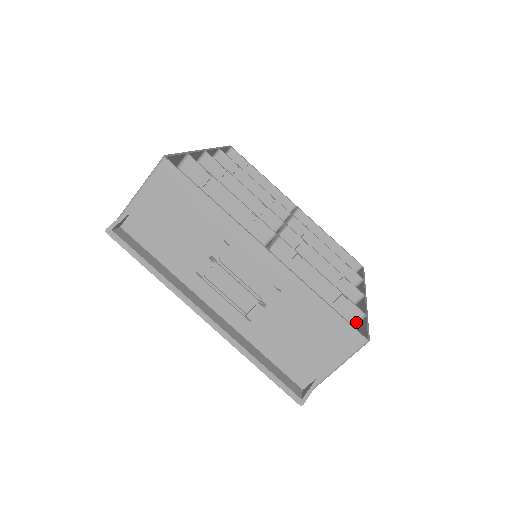
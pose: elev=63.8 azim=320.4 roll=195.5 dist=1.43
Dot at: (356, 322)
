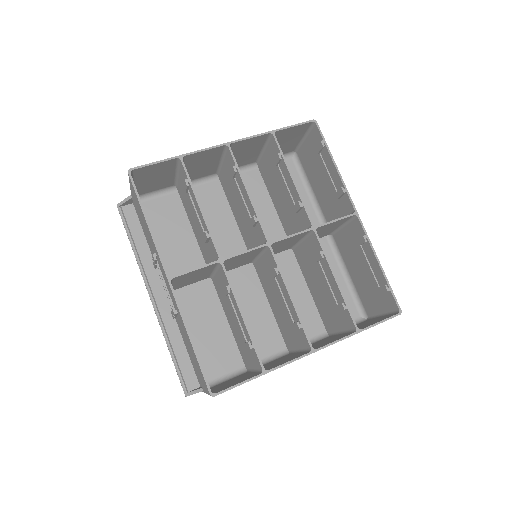
Dot at: (259, 370)
